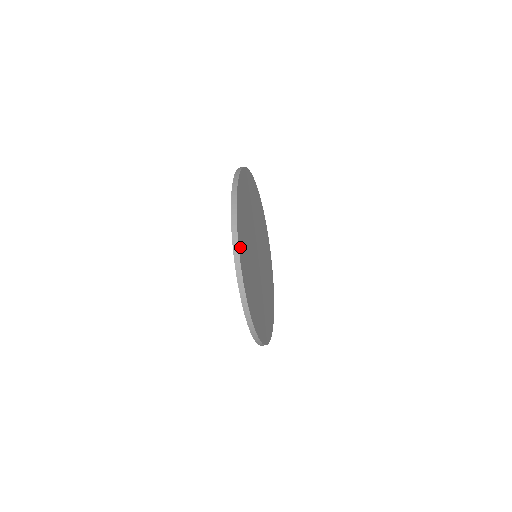
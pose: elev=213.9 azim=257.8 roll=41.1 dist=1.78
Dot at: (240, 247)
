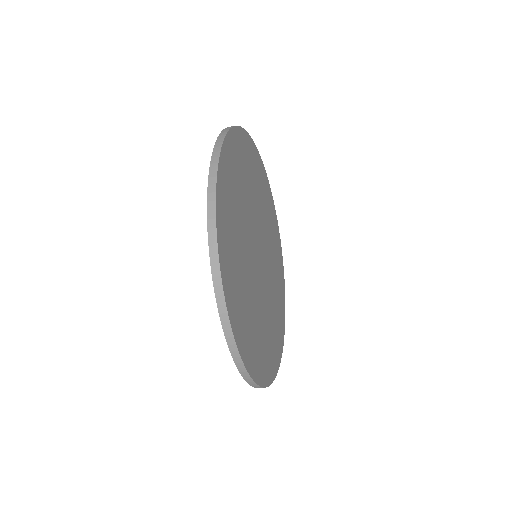
Dot at: (221, 244)
